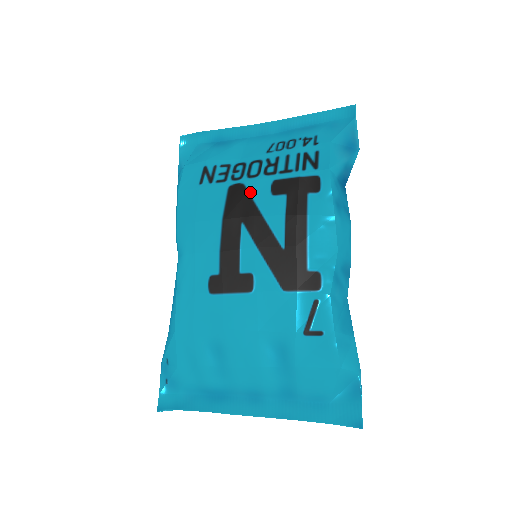
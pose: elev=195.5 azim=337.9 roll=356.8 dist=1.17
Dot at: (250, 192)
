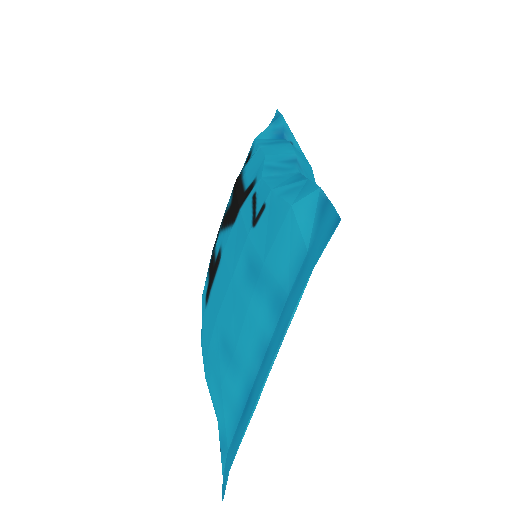
Dot at: occluded
